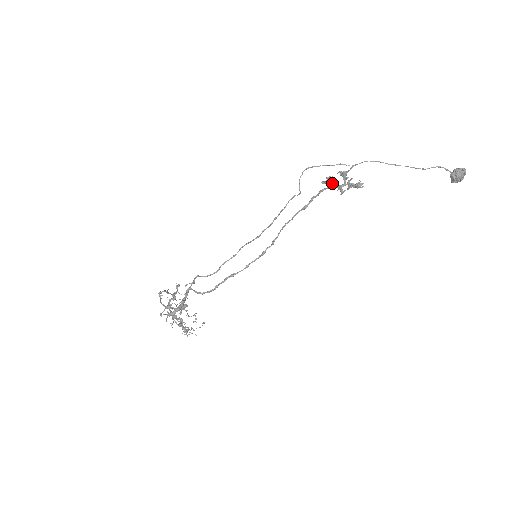
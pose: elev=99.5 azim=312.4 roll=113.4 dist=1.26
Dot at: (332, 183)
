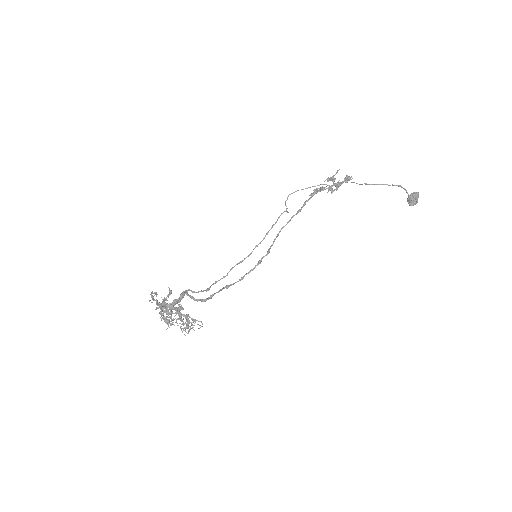
Dot at: (321, 189)
